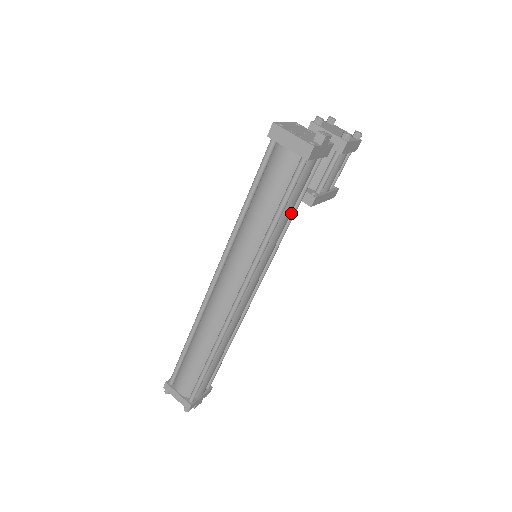
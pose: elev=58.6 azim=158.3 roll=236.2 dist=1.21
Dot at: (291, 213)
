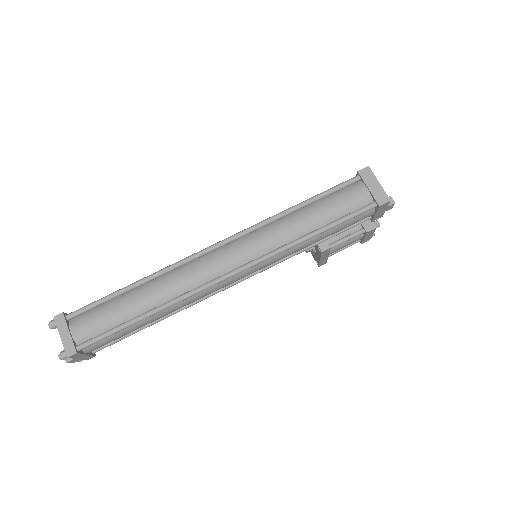
Dot at: (318, 241)
